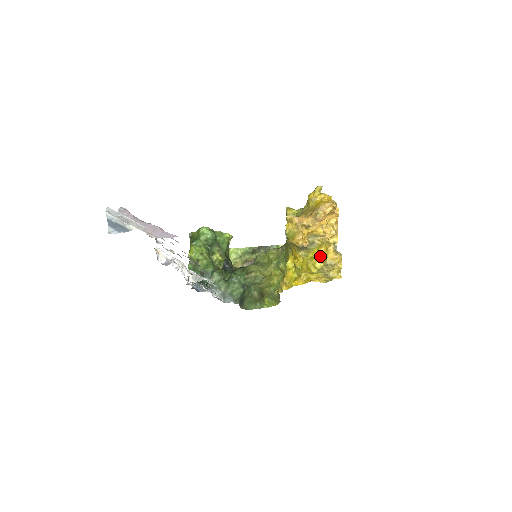
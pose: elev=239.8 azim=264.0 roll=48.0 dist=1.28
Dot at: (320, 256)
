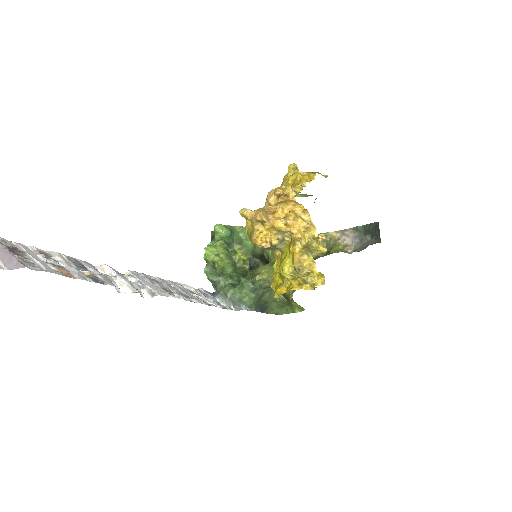
Dot at: (290, 257)
